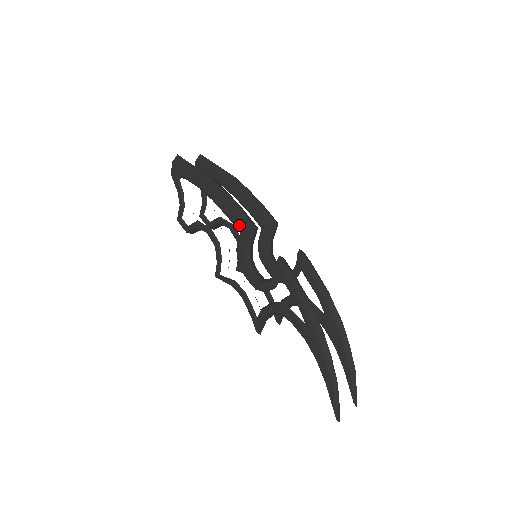
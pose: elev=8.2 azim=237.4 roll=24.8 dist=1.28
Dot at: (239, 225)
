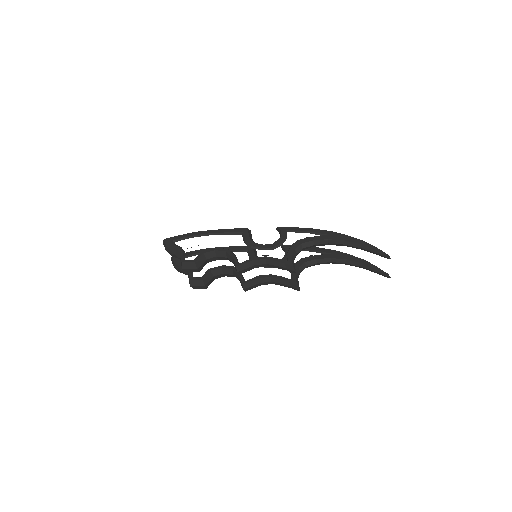
Dot at: (239, 230)
